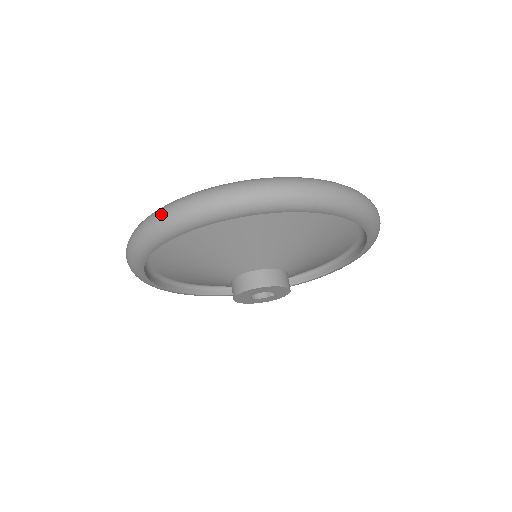
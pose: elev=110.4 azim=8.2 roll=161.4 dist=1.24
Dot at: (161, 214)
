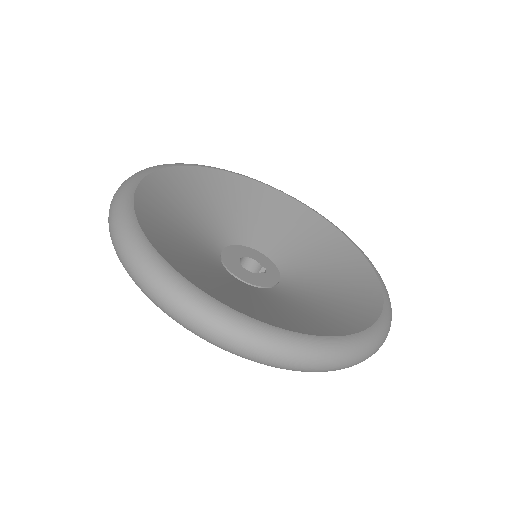
Dot at: (117, 244)
